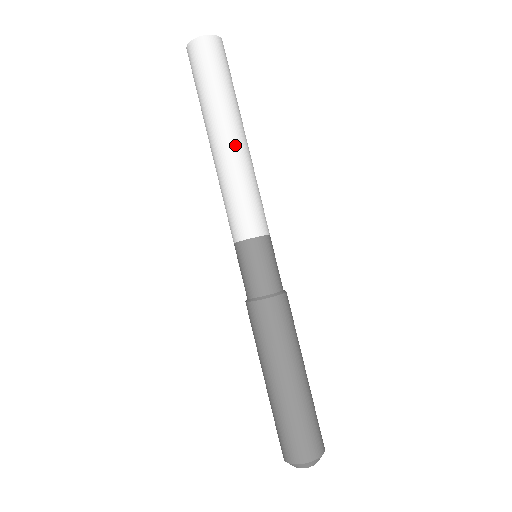
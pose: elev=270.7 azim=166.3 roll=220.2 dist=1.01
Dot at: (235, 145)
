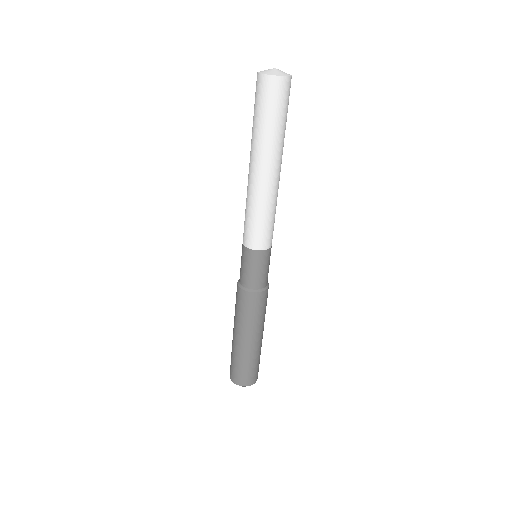
Dot at: (278, 178)
